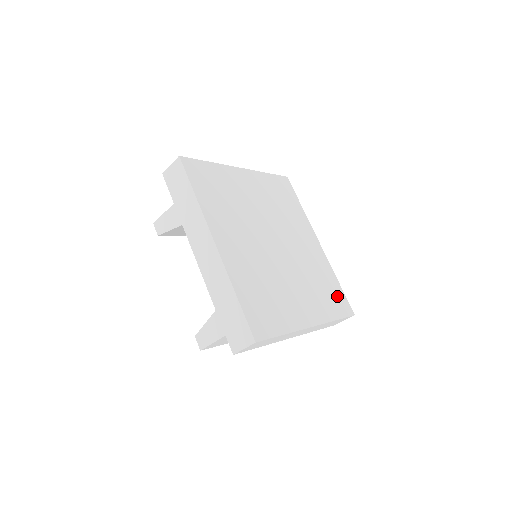
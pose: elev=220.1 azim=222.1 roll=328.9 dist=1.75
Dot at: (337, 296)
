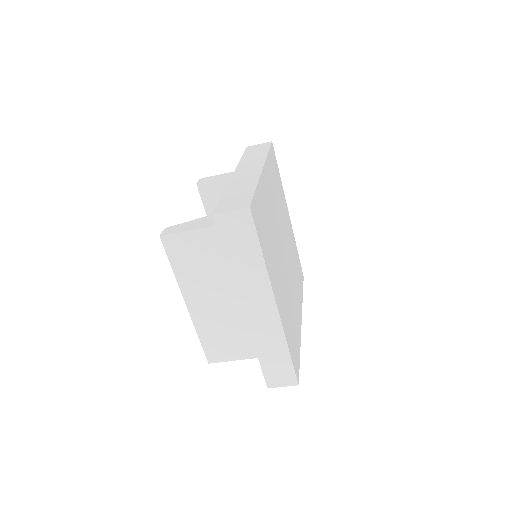
Dot at: (296, 351)
